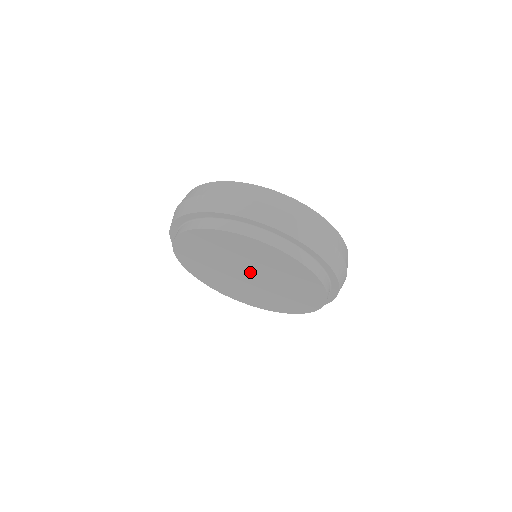
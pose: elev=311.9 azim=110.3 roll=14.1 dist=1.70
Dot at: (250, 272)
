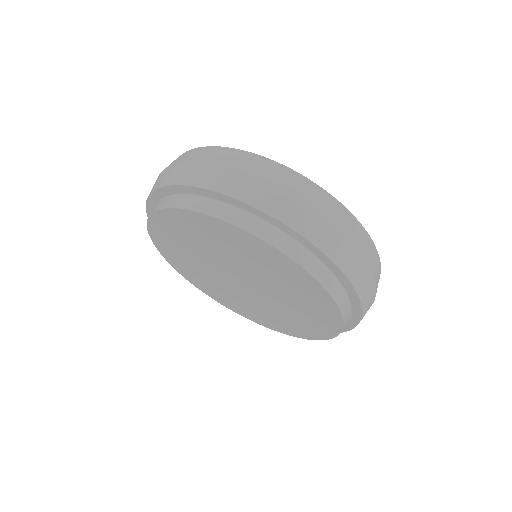
Dot at: (241, 275)
